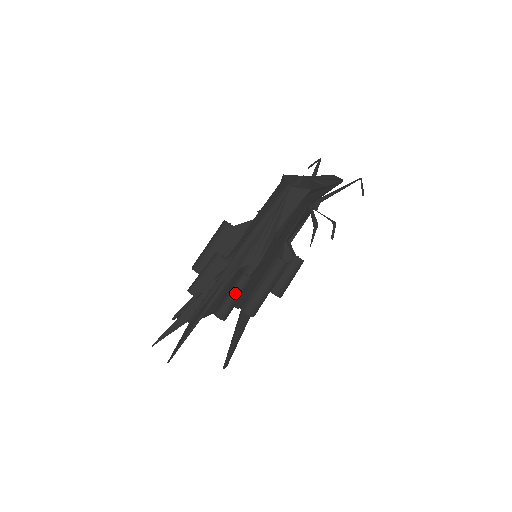
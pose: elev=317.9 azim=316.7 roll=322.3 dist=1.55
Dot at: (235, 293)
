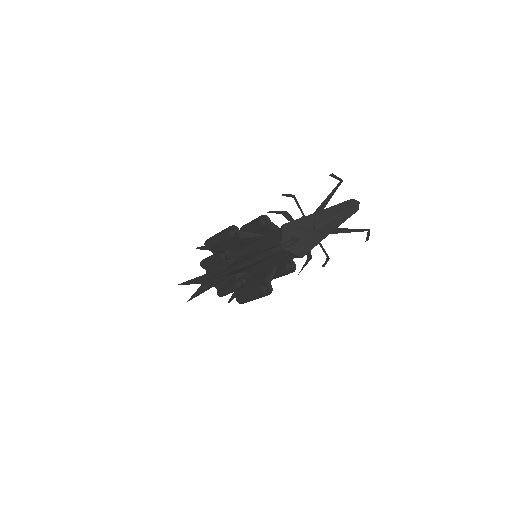
Dot at: (231, 292)
